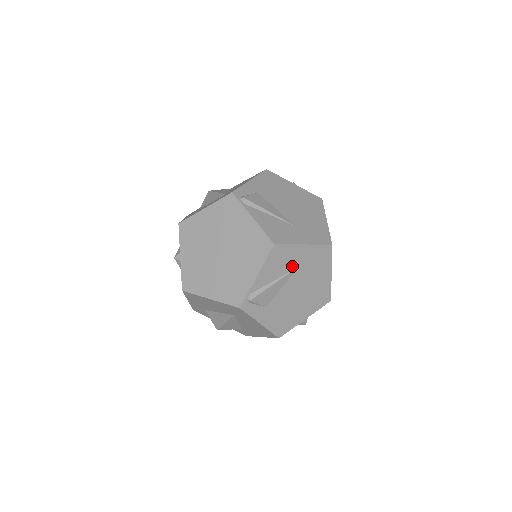
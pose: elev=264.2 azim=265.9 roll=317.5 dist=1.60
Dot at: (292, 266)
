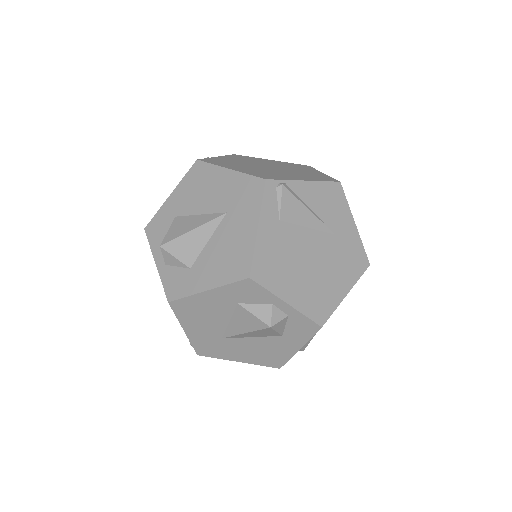
Dot at: (332, 224)
